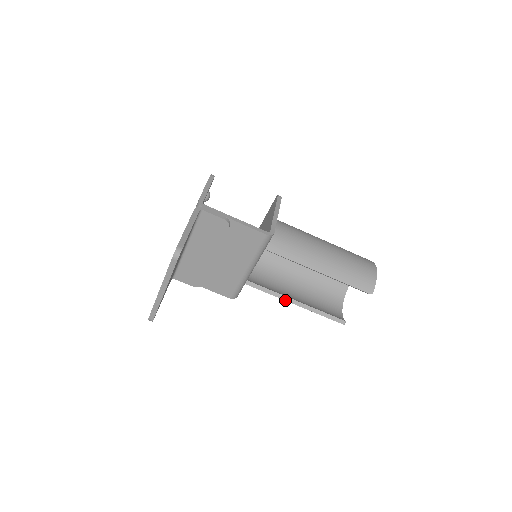
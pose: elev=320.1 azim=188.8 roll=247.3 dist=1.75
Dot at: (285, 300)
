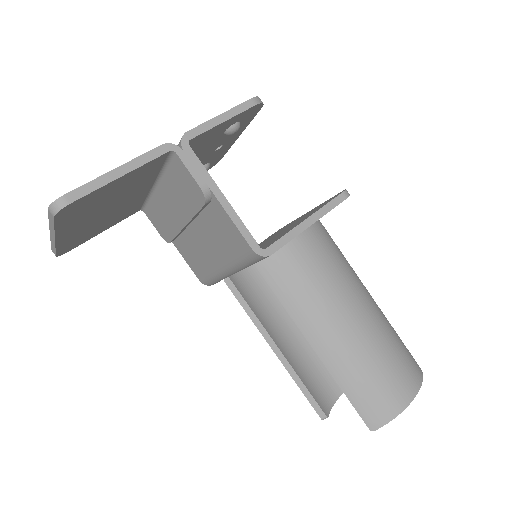
Dot at: (263, 335)
